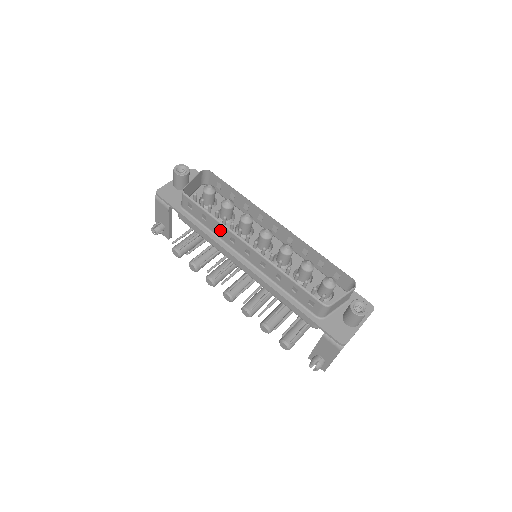
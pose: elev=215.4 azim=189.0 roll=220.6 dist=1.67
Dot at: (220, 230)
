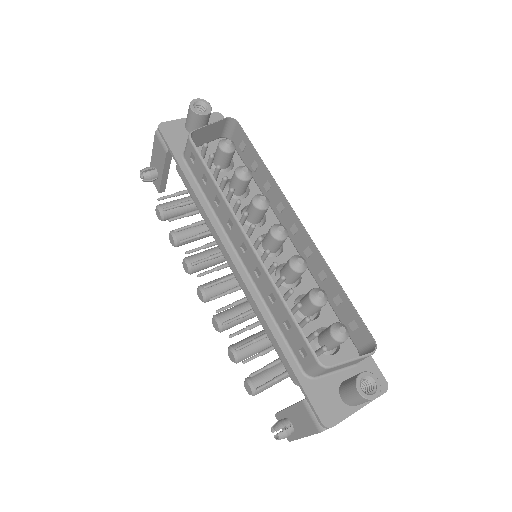
Dot at: (219, 204)
